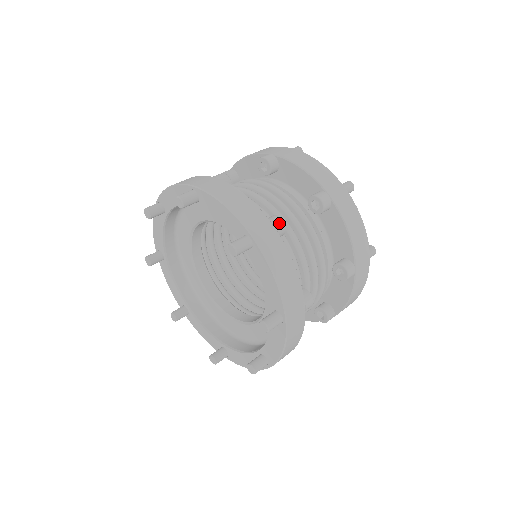
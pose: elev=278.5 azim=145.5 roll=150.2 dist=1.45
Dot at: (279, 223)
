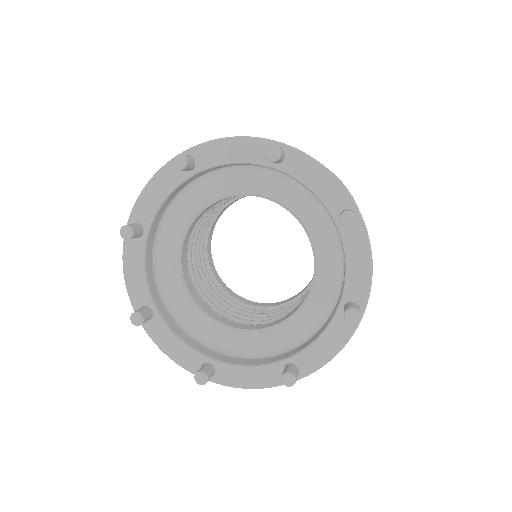
Dot at: occluded
